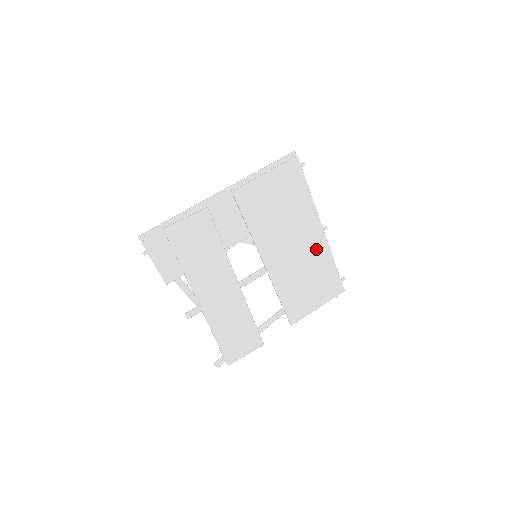
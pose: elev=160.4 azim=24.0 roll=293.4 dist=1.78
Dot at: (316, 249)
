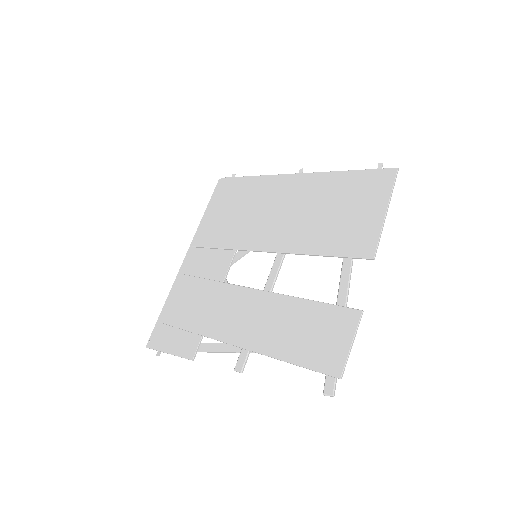
Dot at: (310, 188)
